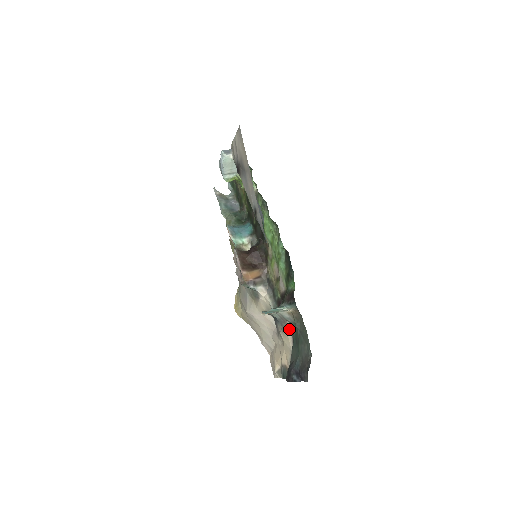
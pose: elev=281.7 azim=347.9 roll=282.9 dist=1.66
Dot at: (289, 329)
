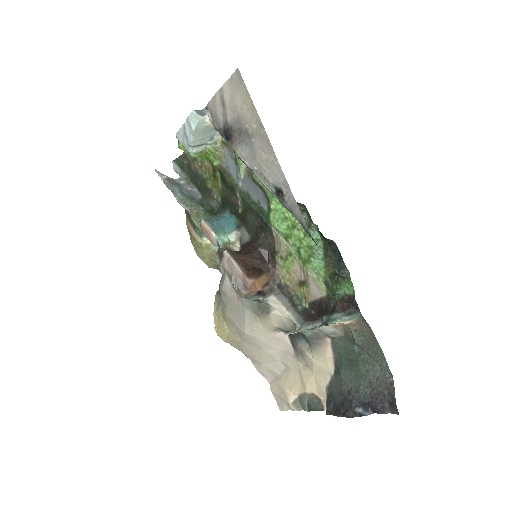
Dot at: (328, 347)
